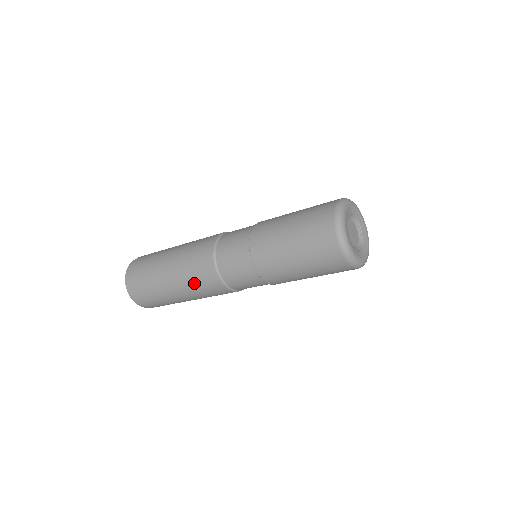
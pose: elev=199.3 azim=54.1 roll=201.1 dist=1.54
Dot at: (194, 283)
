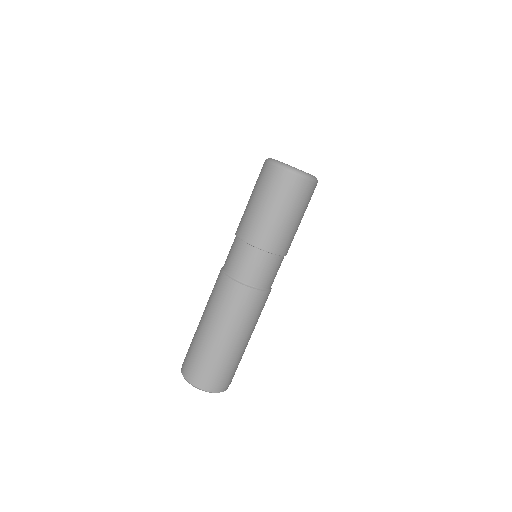
Dot at: (235, 313)
